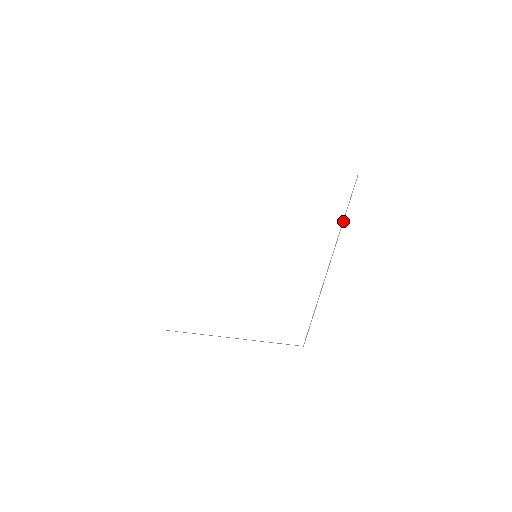
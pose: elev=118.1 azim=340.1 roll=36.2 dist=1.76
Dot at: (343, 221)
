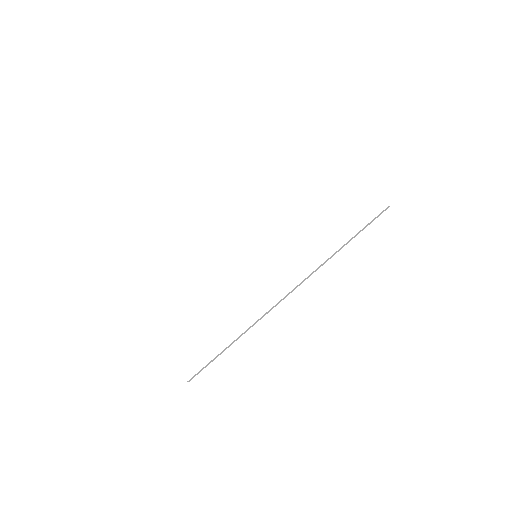
Dot at: occluded
